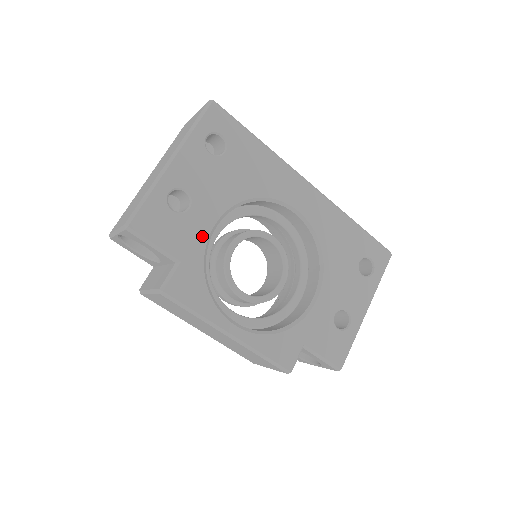
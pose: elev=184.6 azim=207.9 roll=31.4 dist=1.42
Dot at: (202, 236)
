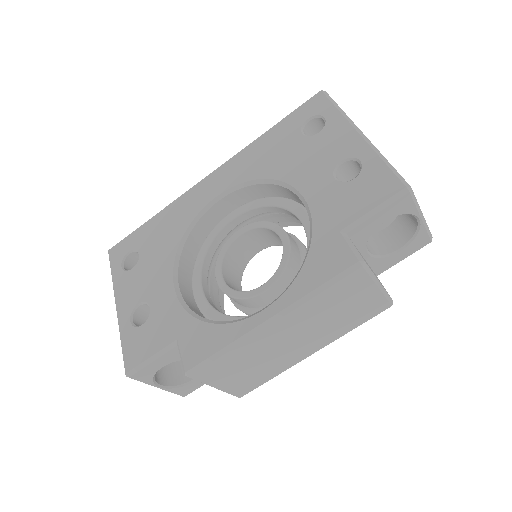
Dot at: (174, 306)
